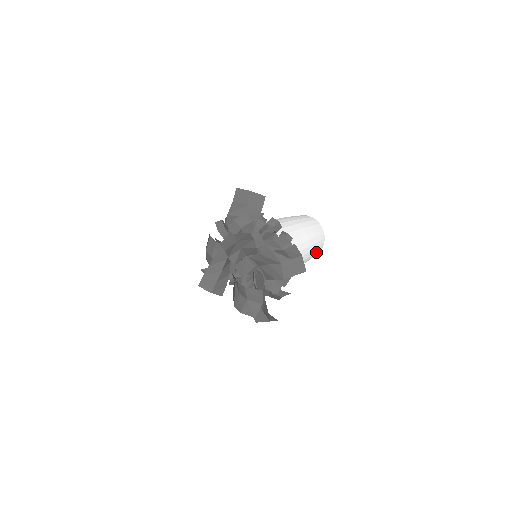
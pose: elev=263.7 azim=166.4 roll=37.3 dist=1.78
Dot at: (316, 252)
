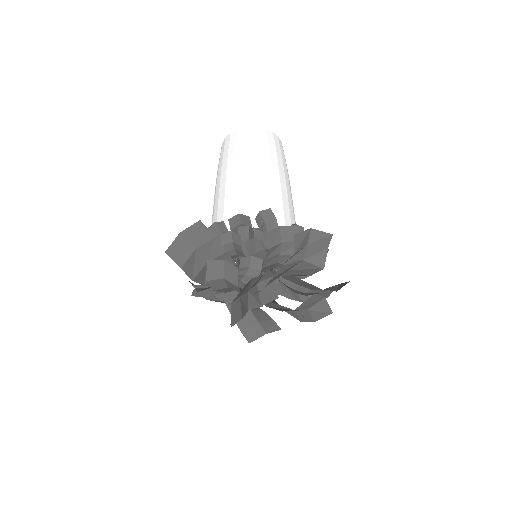
Dot at: (284, 157)
